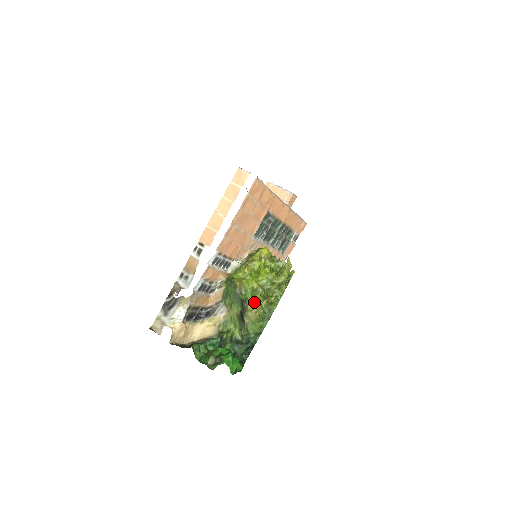
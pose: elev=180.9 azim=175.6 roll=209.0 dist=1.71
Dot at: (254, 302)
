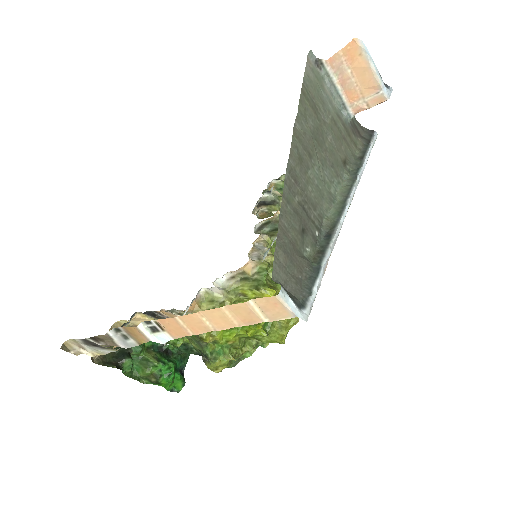
Dot at: (221, 365)
